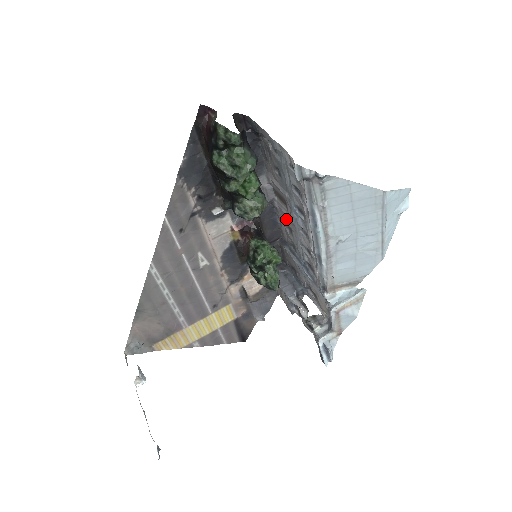
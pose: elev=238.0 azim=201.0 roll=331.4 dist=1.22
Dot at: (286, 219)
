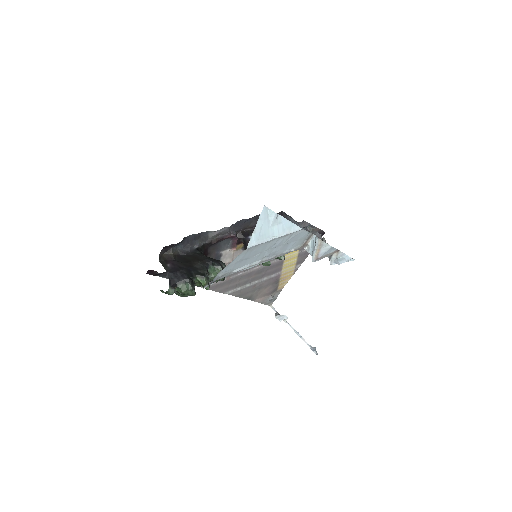
Dot at: occluded
